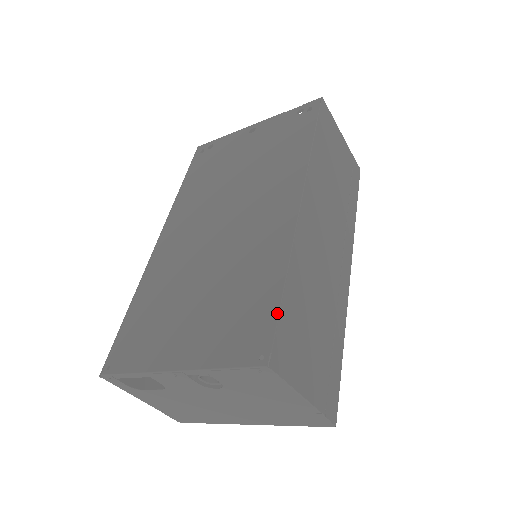
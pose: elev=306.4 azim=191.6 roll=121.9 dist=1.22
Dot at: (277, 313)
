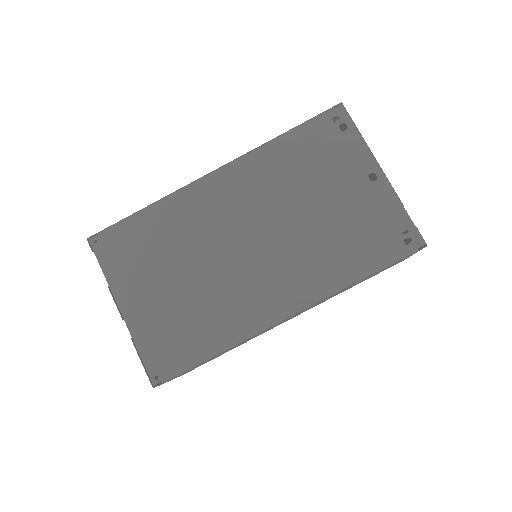
Dot at: (189, 367)
